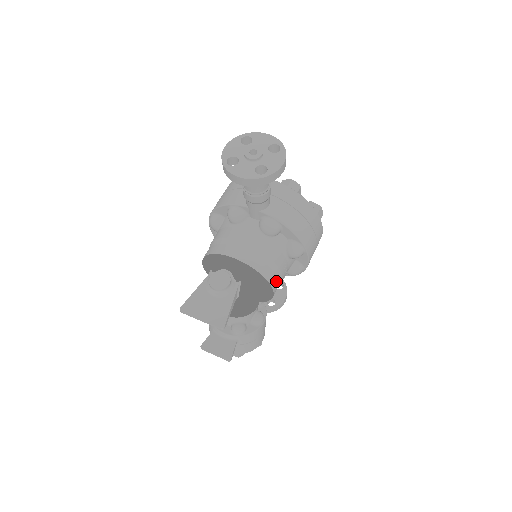
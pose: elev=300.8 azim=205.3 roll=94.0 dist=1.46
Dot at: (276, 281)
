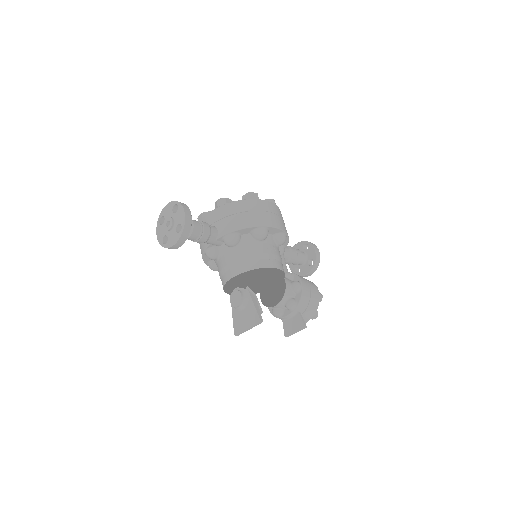
Dot at: (270, 261)
